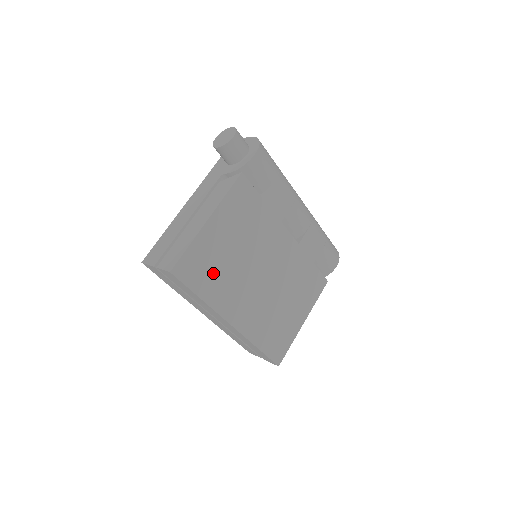
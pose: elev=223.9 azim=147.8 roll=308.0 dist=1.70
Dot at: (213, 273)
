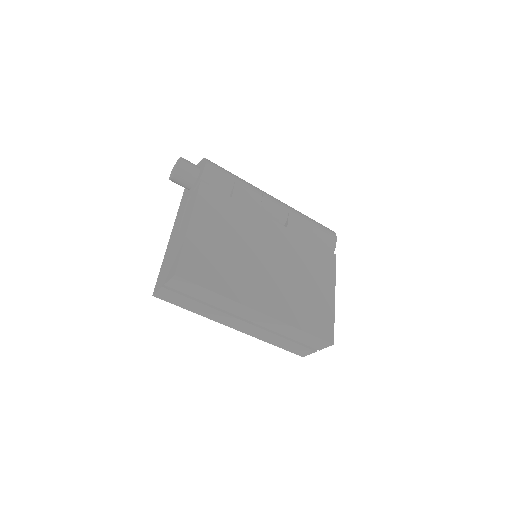
Dot at: (217, 268)
